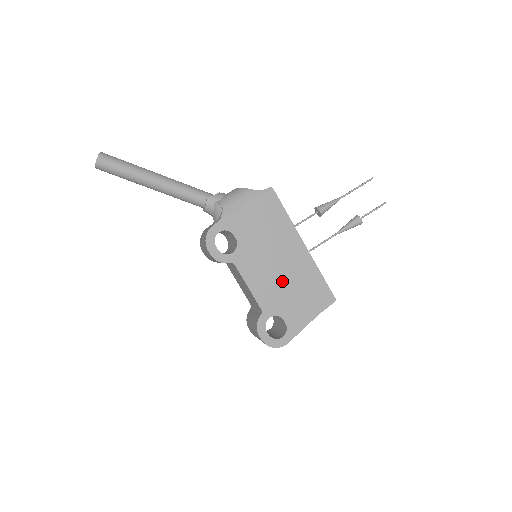
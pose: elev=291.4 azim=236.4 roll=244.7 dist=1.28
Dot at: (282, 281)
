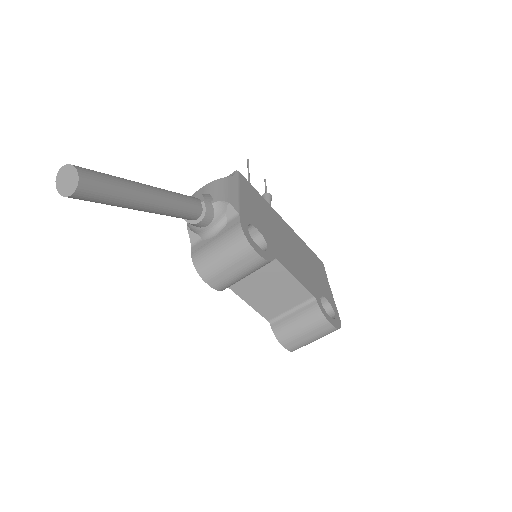
Dot at: (300, 261)
